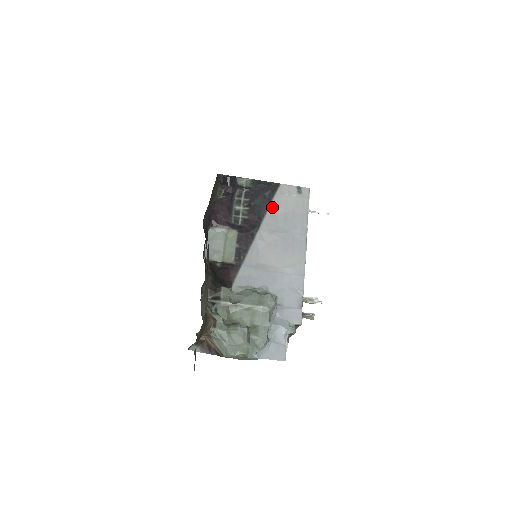
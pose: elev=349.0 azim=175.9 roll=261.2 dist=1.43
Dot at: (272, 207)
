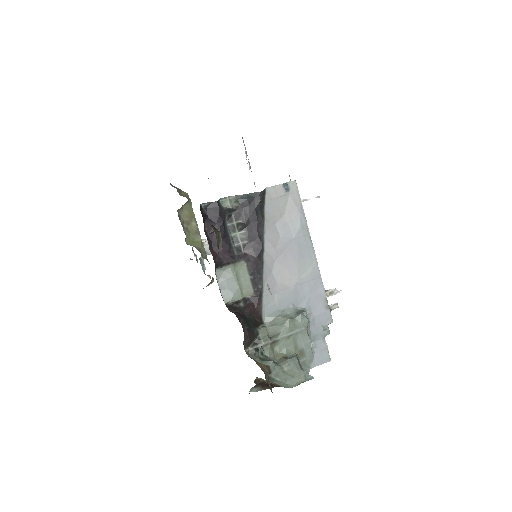
Dot at: (267, 219)
